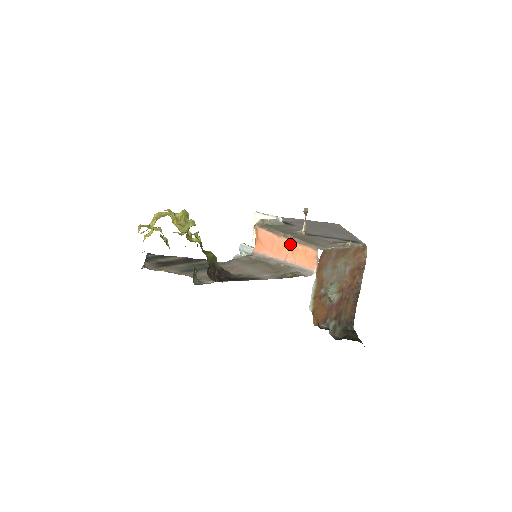
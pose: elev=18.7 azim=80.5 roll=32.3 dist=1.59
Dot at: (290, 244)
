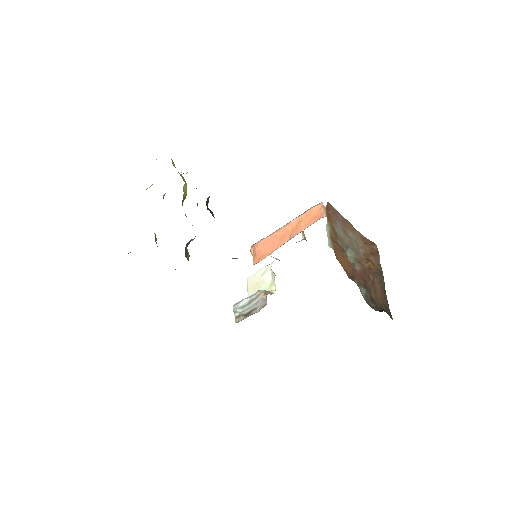
Dot at: (292, 223)
